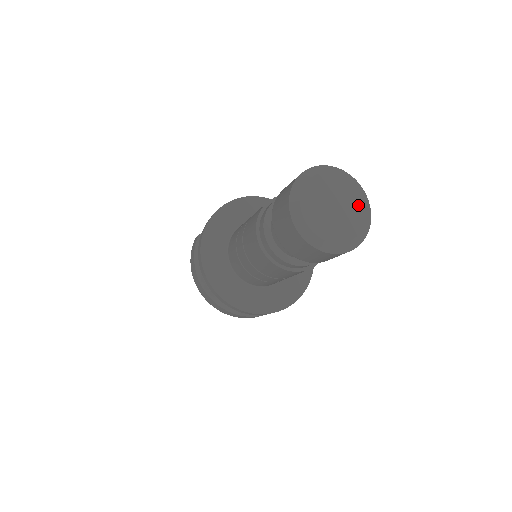
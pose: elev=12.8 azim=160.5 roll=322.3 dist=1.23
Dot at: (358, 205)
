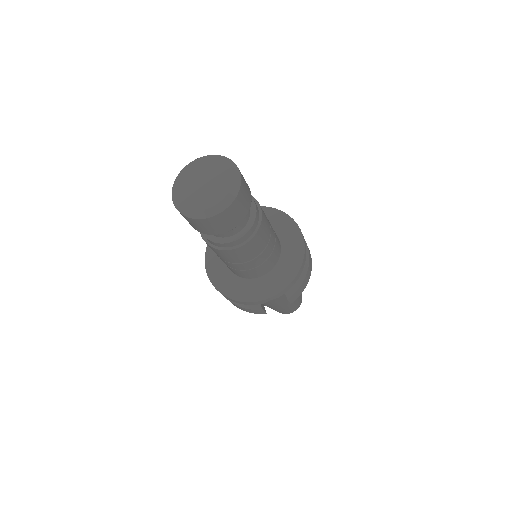
Dot at: (223, 188)
